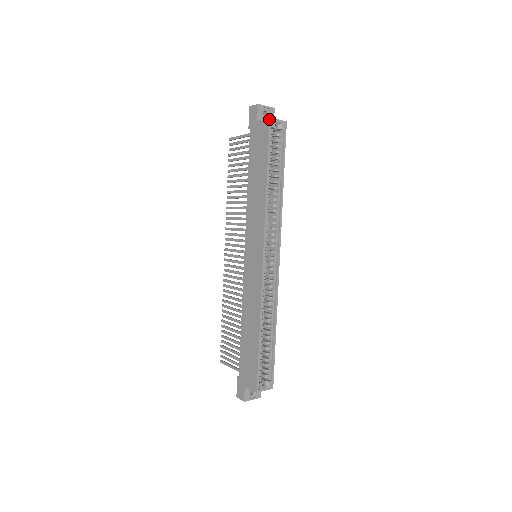
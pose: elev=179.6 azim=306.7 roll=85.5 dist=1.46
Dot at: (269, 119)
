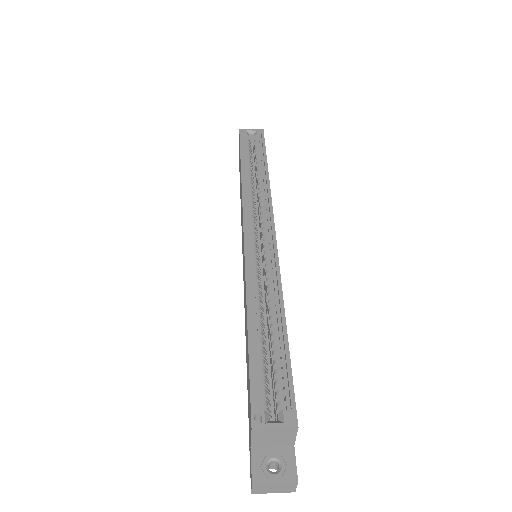
Dot at: (239, 131)
